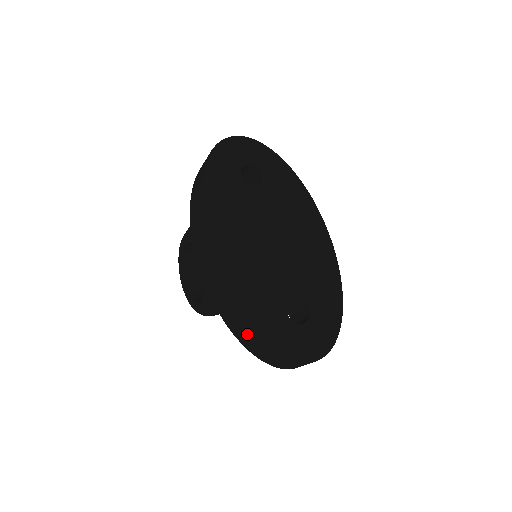
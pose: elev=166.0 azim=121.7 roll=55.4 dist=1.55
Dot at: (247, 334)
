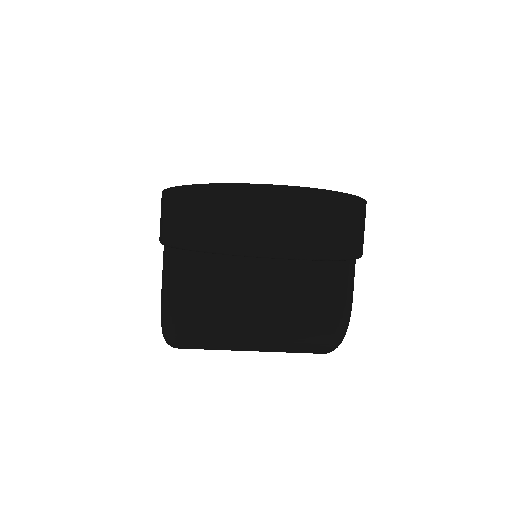
Dot at: (179, 207)
